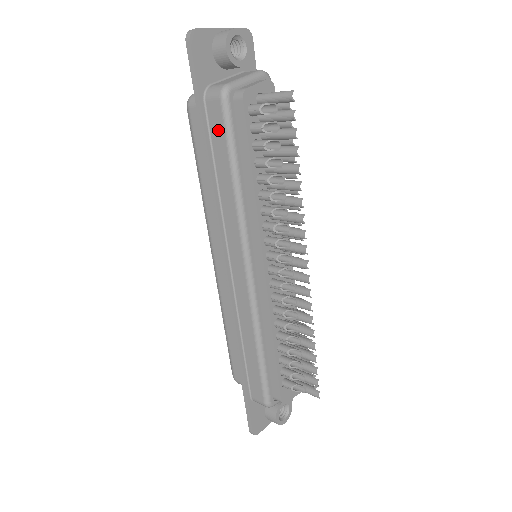
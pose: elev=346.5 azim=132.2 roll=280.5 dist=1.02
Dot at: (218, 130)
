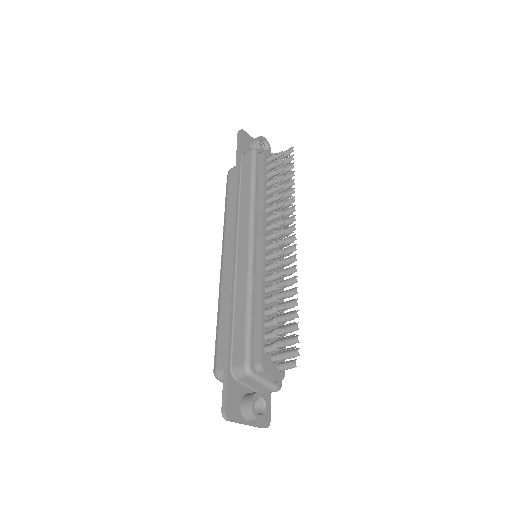
Dot at: (247, 166)
